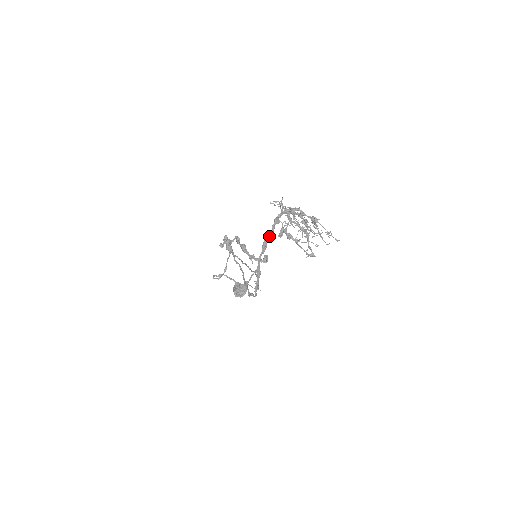
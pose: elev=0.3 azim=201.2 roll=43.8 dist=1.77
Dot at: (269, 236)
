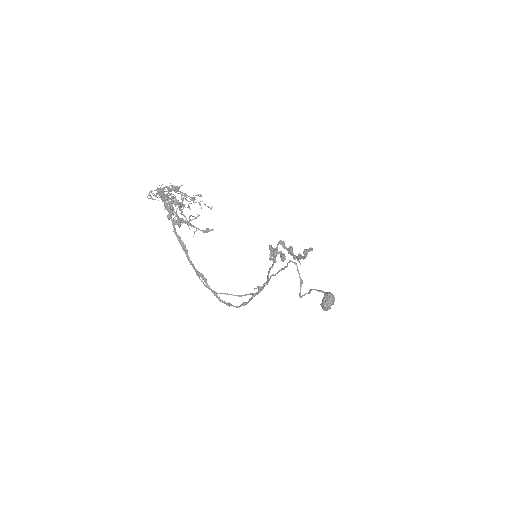
Dot at: (174, 231)
